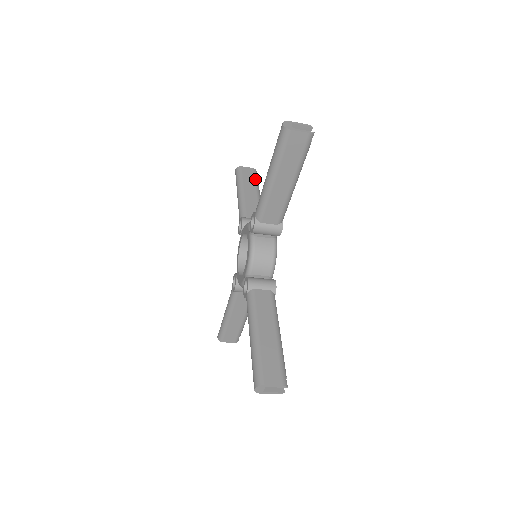
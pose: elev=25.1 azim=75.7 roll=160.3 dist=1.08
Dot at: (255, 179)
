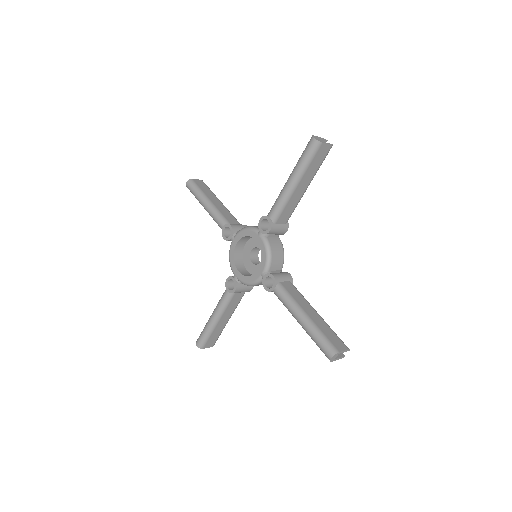
Dot at: (210, 190)
